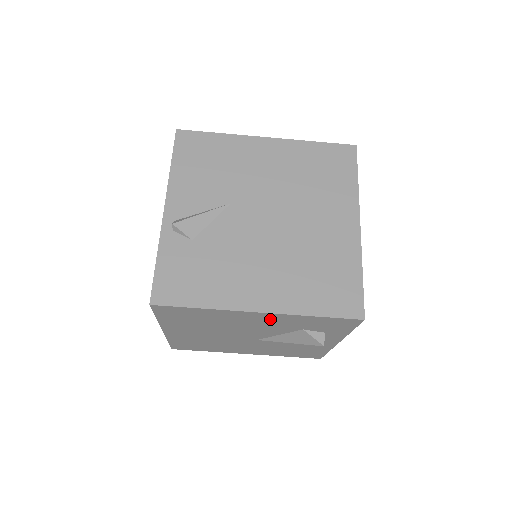
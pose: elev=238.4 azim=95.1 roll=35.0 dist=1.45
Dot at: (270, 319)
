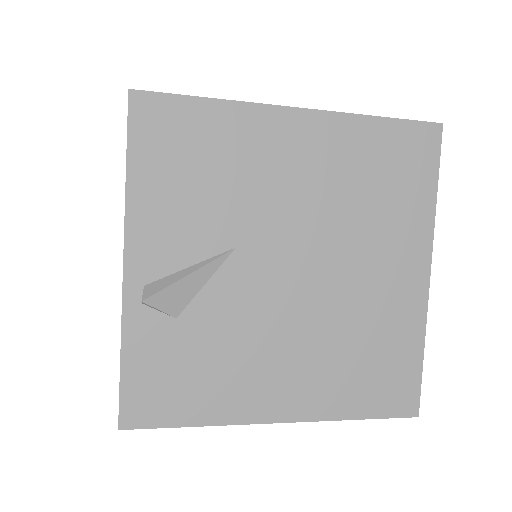
Dot at: occluded
